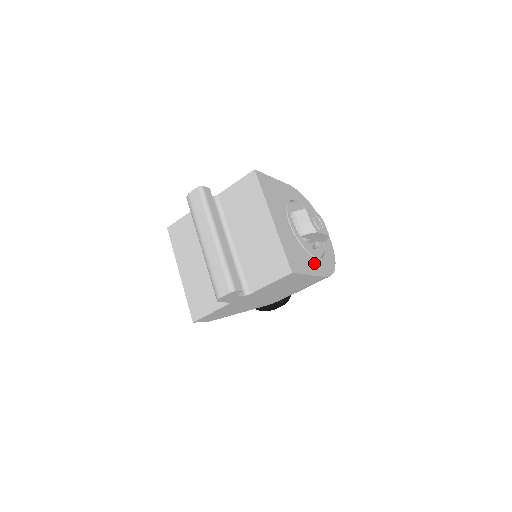
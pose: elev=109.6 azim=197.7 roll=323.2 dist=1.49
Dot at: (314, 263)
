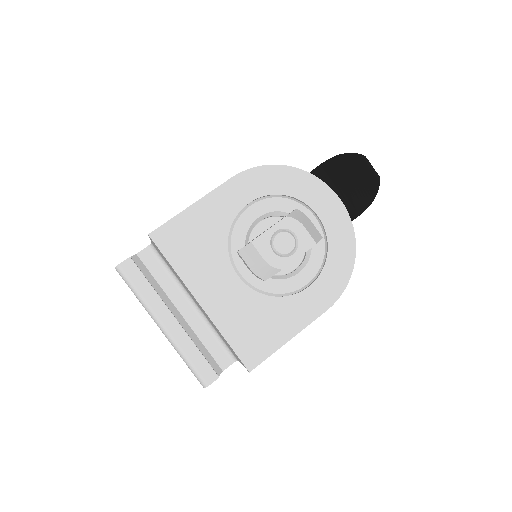
Dot at: (300, 305)
